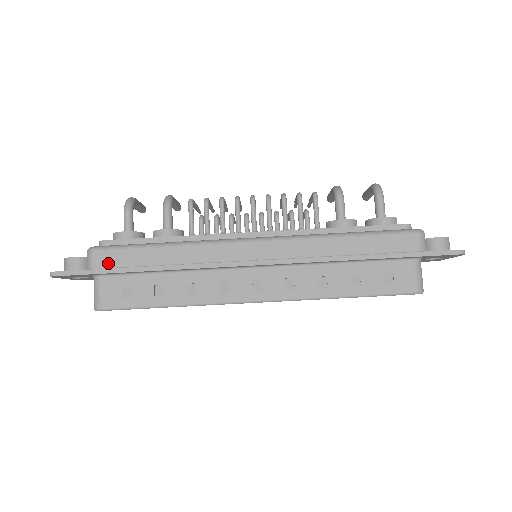
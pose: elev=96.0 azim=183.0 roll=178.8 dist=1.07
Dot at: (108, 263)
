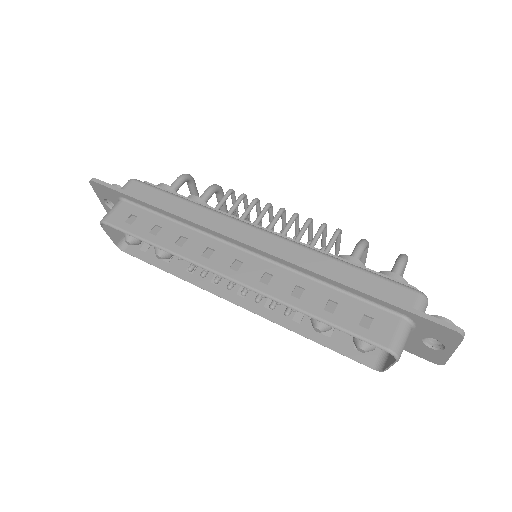
Dot at: (136, 192)
